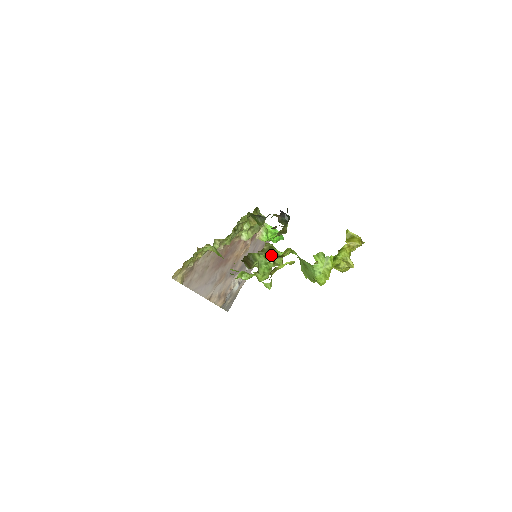
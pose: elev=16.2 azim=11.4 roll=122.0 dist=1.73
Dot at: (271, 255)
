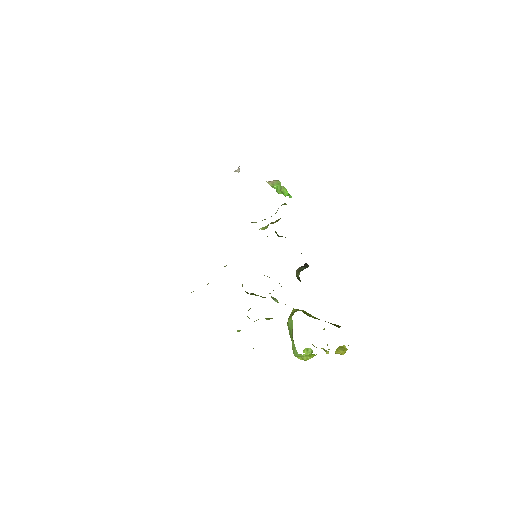
Dot at: occluded
